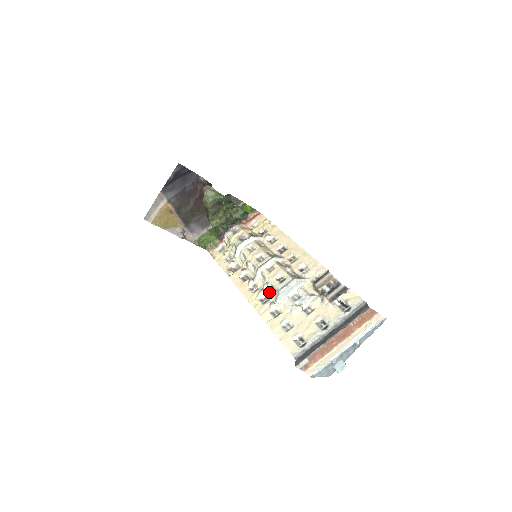
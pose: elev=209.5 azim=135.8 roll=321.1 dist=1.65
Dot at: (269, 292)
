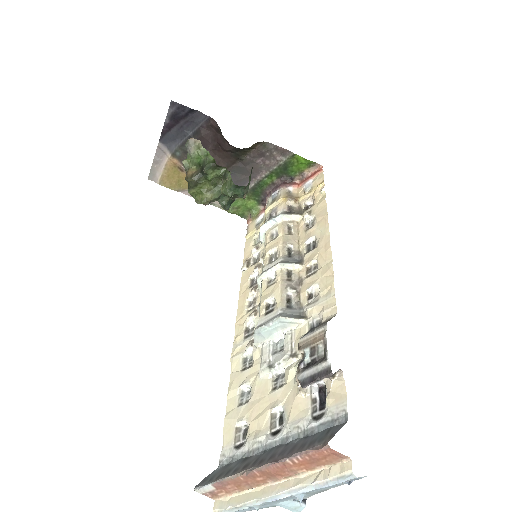
Dot at: (258, 320)
